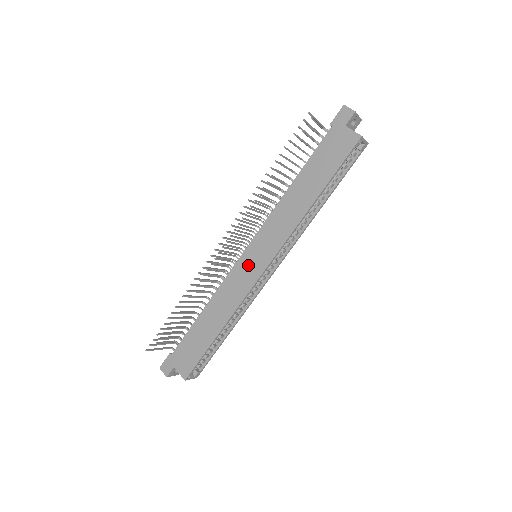
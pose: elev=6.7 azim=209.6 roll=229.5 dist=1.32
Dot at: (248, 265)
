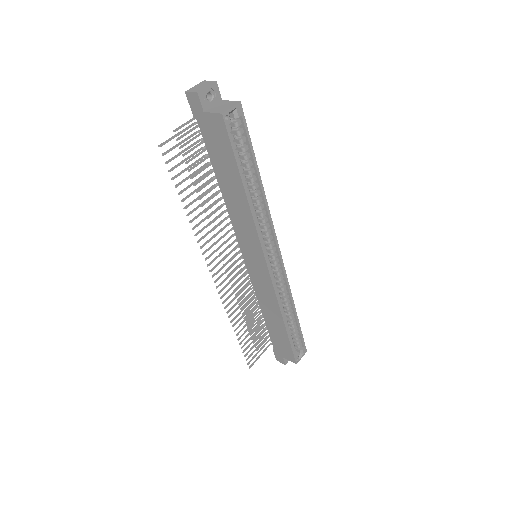
Dot at: (255, 270)
